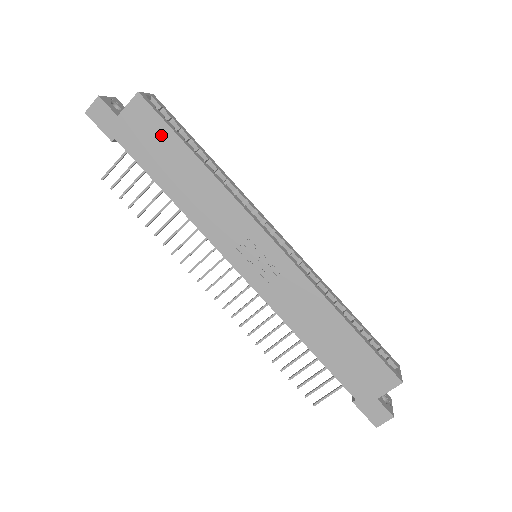
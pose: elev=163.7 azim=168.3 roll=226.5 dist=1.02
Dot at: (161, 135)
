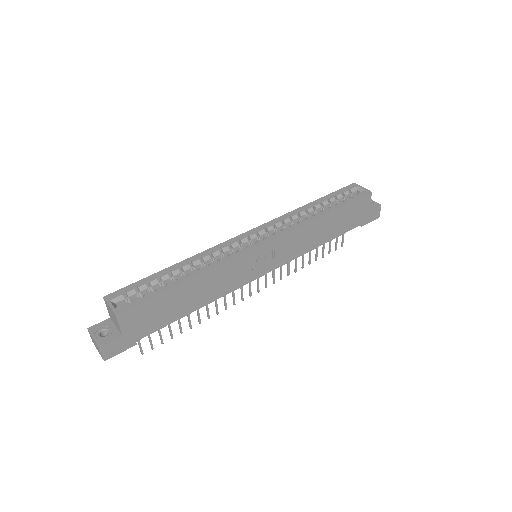
Dot at: (155, 305)
